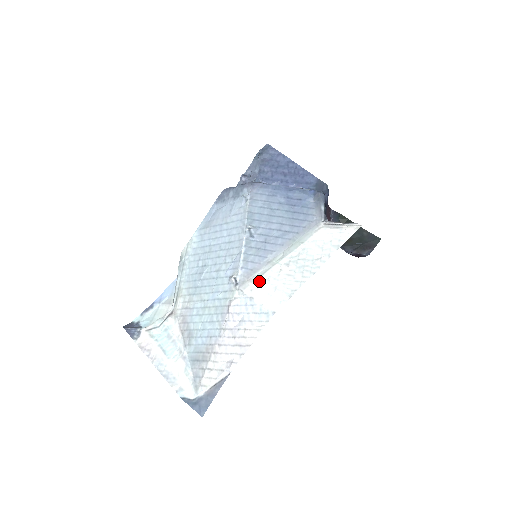
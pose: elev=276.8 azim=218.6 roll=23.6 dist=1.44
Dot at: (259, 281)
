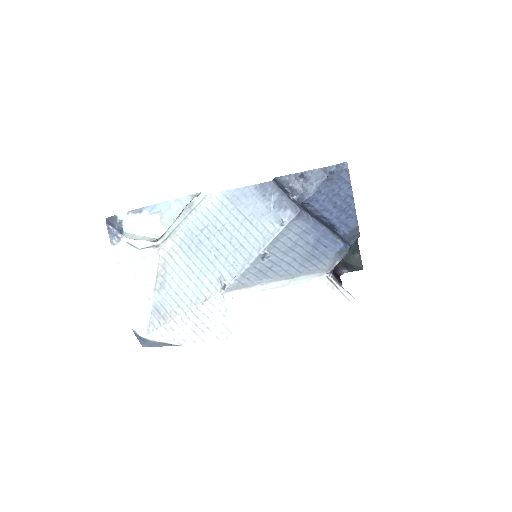
Dot at: (242, 298)
